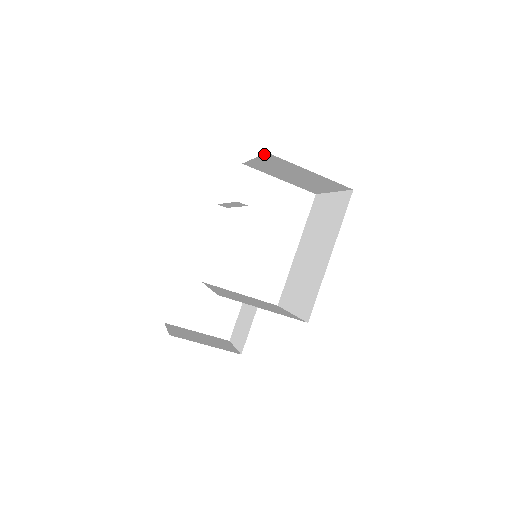
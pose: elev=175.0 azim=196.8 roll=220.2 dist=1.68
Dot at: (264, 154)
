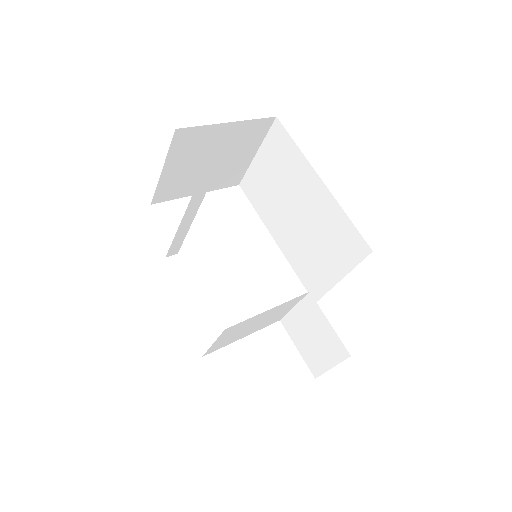
Dot at: (172, 140)
